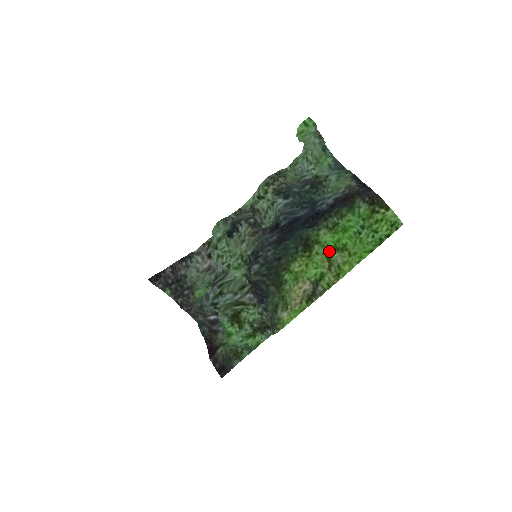
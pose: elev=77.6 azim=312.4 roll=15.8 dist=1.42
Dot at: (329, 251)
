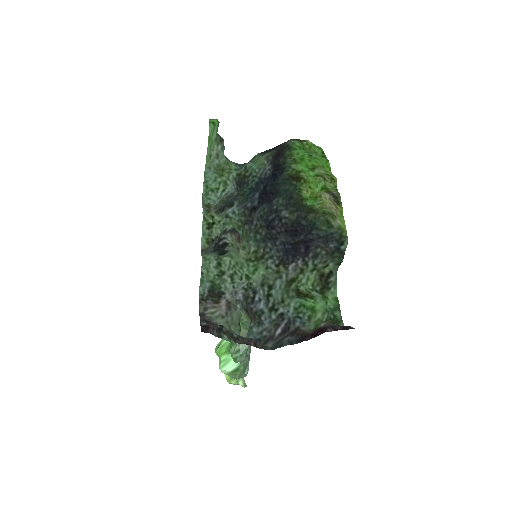
Dot at: (310, 174)
